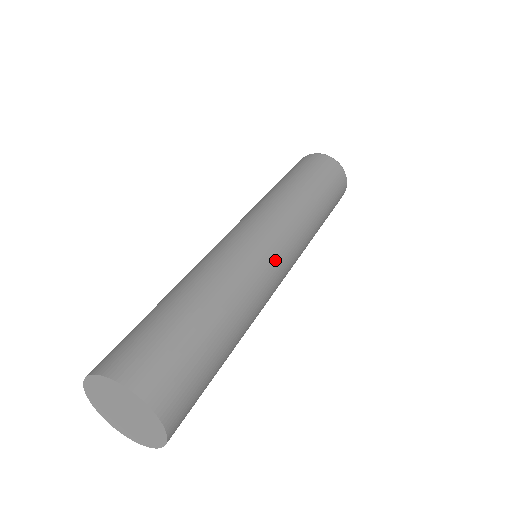
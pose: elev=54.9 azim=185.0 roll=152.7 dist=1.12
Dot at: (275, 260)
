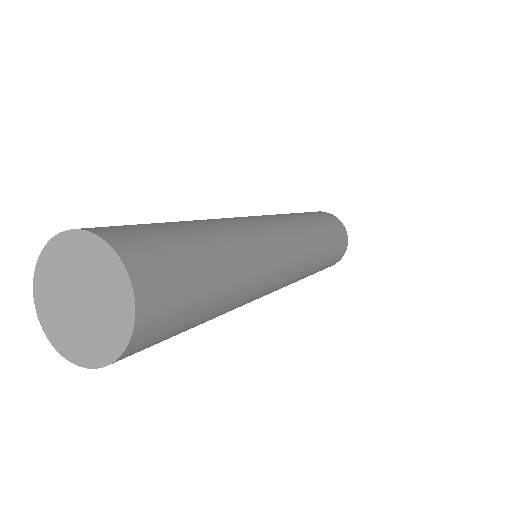
Dot at: (278, 283)
